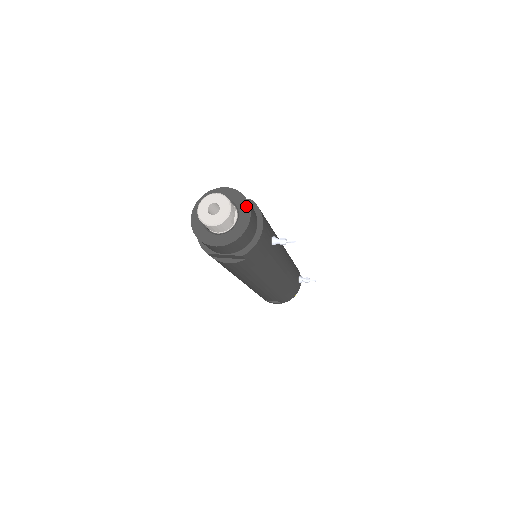
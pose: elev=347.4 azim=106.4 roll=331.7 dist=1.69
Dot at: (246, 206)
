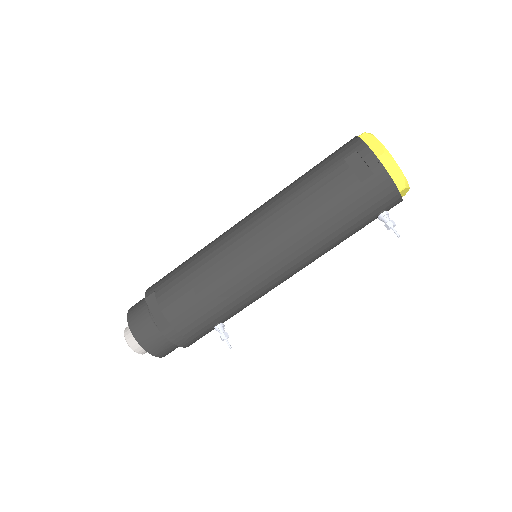
Dot at: (152, 353)
